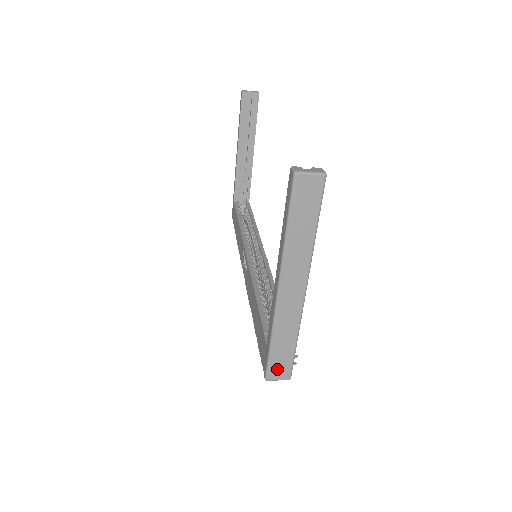
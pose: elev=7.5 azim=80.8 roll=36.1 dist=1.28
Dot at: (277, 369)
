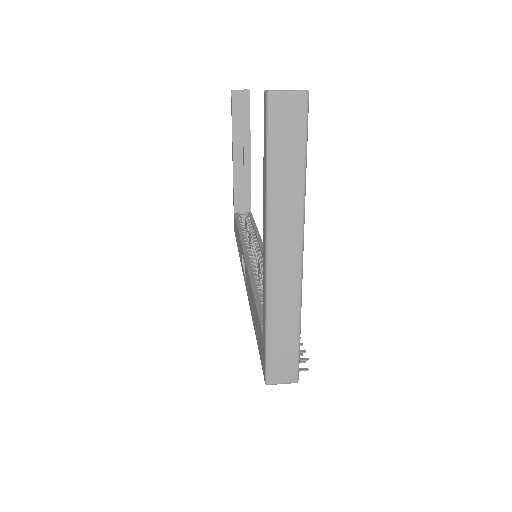
Dot at: (279, 368)
